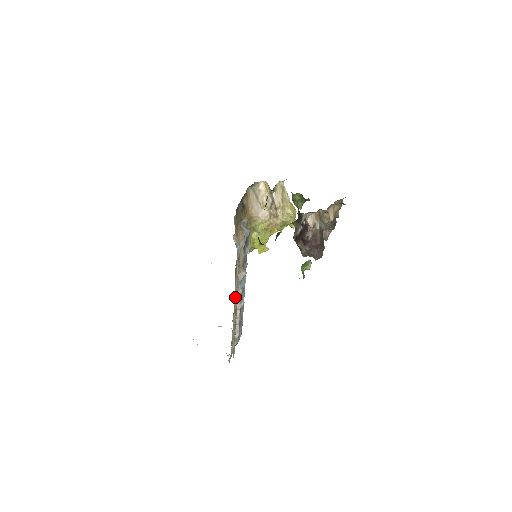
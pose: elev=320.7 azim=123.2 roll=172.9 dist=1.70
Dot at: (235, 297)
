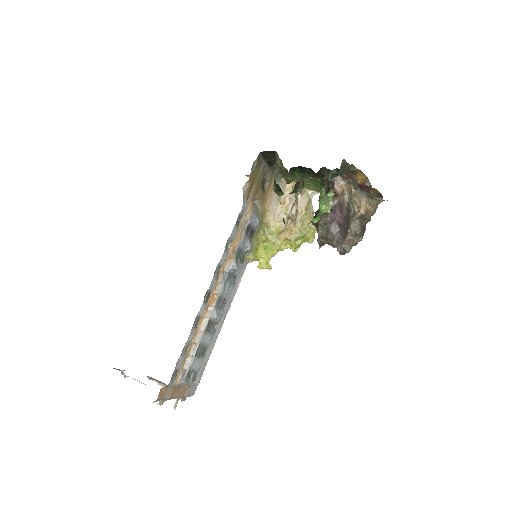
Dot at: (211, 292)
